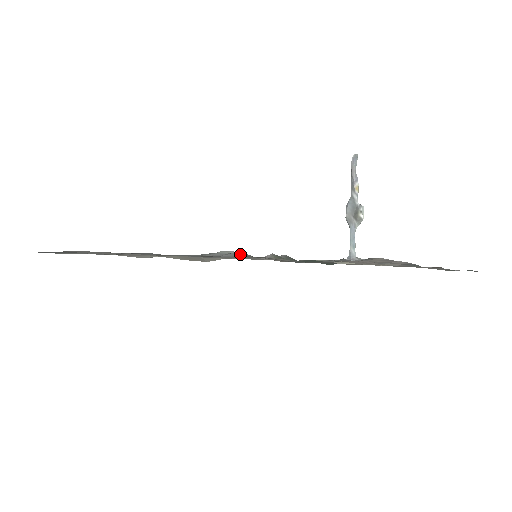
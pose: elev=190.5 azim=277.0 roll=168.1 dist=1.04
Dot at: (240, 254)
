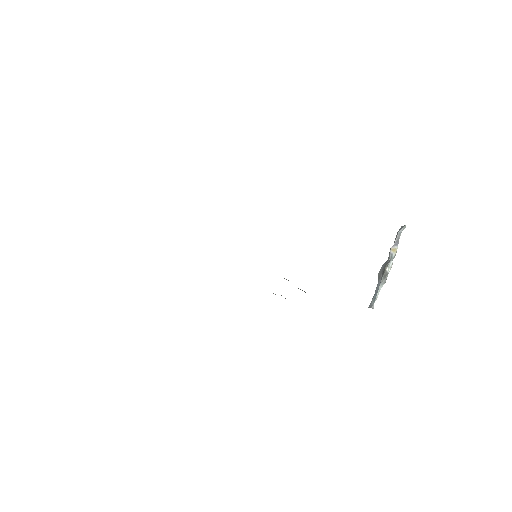
Dot at: occluded
